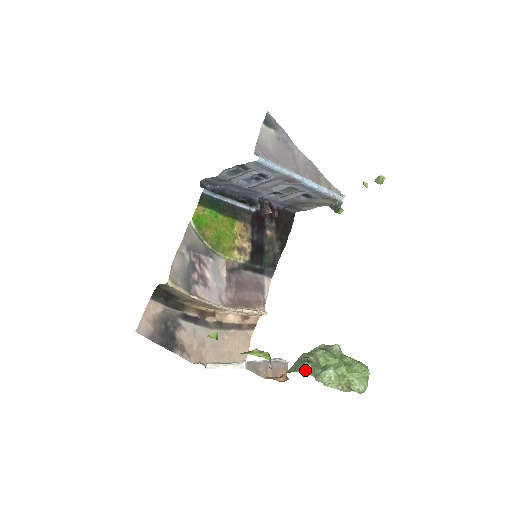
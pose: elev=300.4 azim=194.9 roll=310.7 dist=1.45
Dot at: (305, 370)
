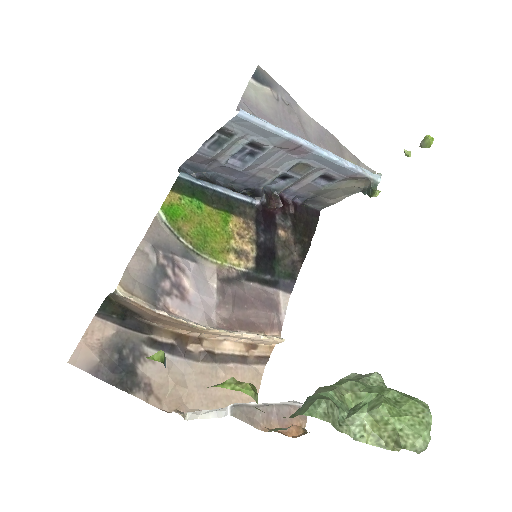
Dot at: (315, 412)
